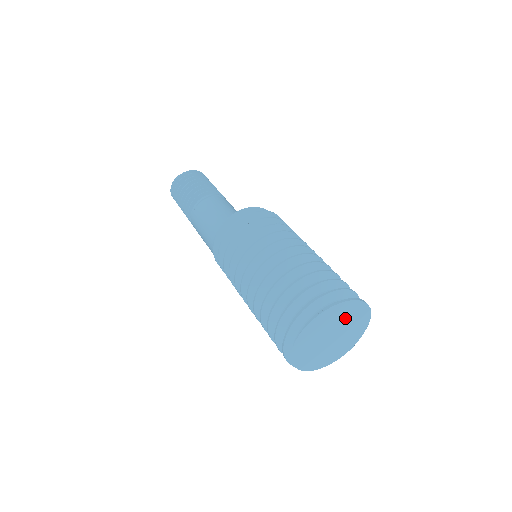
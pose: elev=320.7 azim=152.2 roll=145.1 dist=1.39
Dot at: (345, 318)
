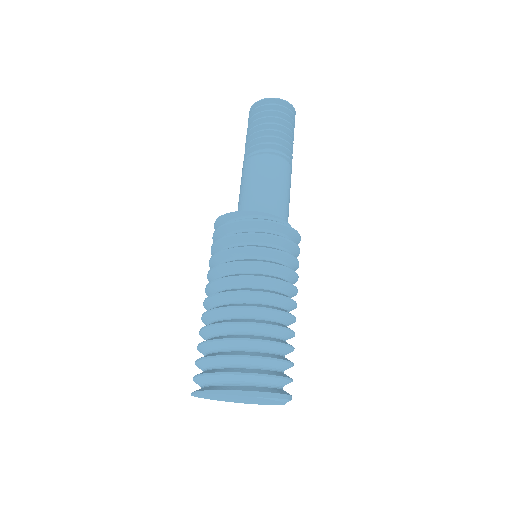
Dot at: (231, 396)
